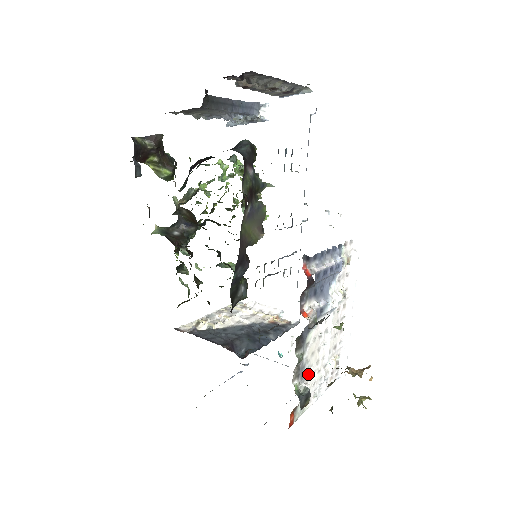
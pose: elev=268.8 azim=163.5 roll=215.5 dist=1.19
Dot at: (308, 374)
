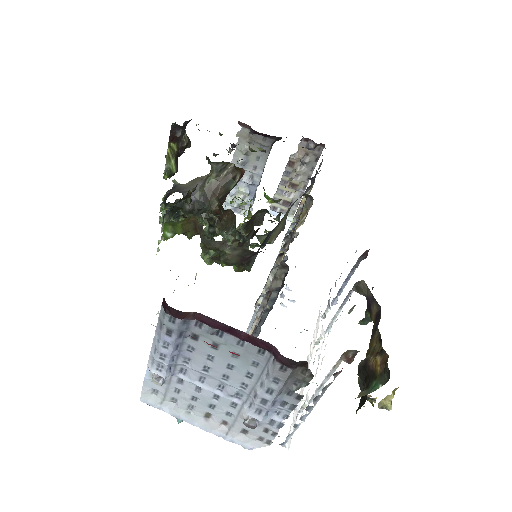
Dot at: occluded
